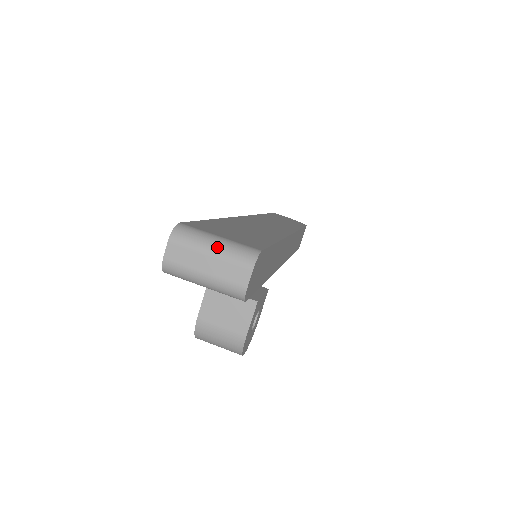
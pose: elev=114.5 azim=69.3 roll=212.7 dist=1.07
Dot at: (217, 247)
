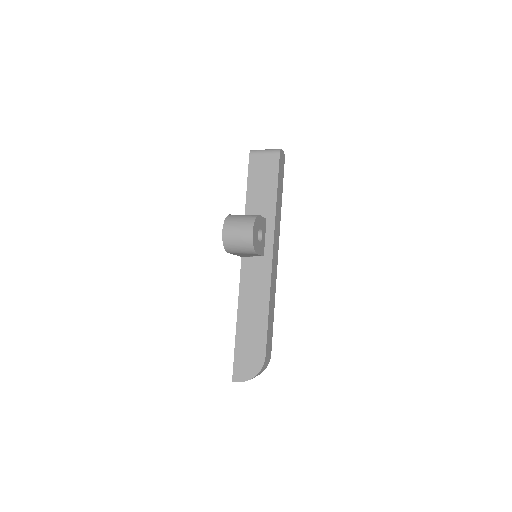
Dot at: occluded
